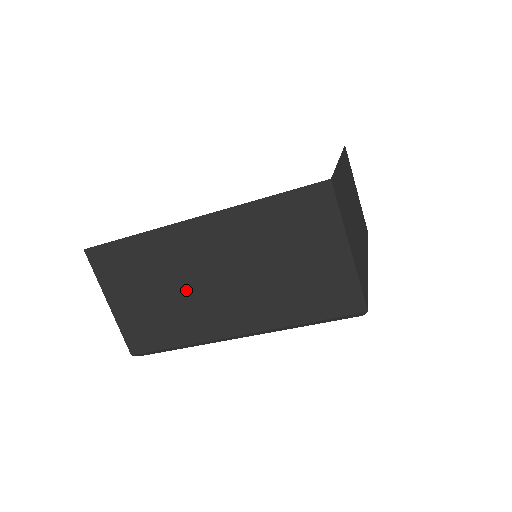
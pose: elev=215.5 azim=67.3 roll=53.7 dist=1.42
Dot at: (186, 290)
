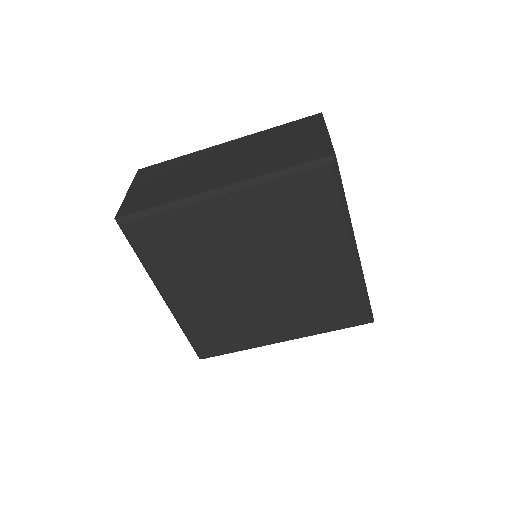
Dot at: (195, 173)
